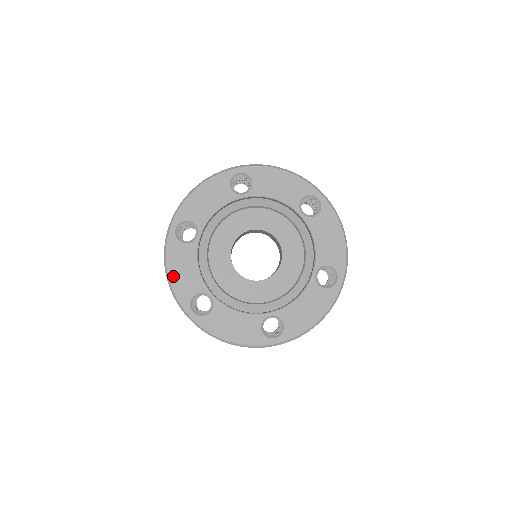
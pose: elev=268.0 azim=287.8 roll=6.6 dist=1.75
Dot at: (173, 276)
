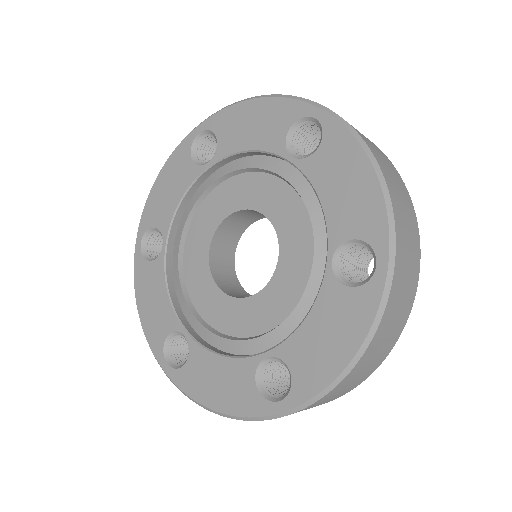
Dot at: (157, 186)
